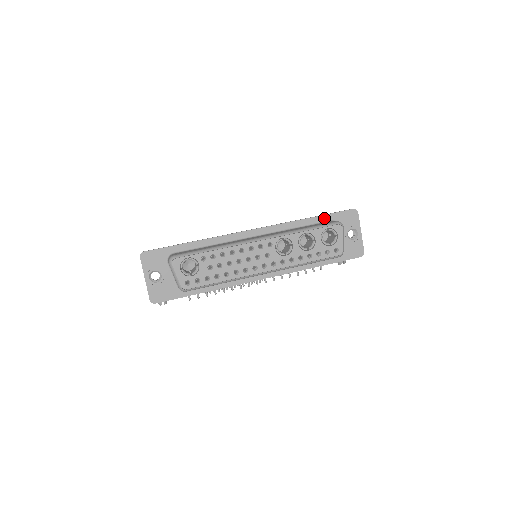
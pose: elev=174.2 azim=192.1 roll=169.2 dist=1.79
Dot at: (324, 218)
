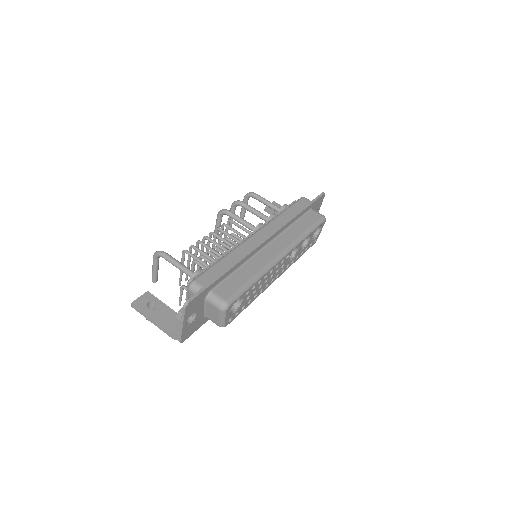
Dot at: (308, 208)
